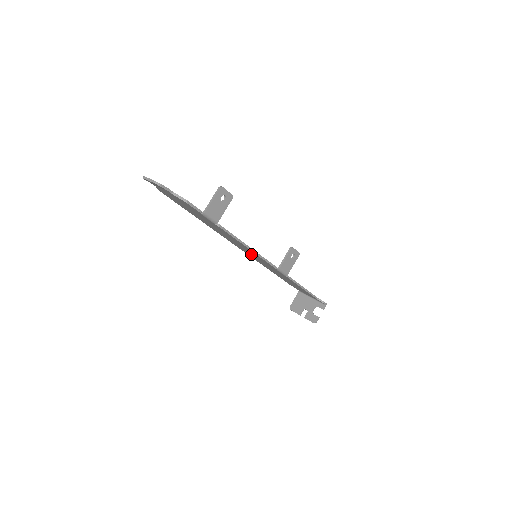
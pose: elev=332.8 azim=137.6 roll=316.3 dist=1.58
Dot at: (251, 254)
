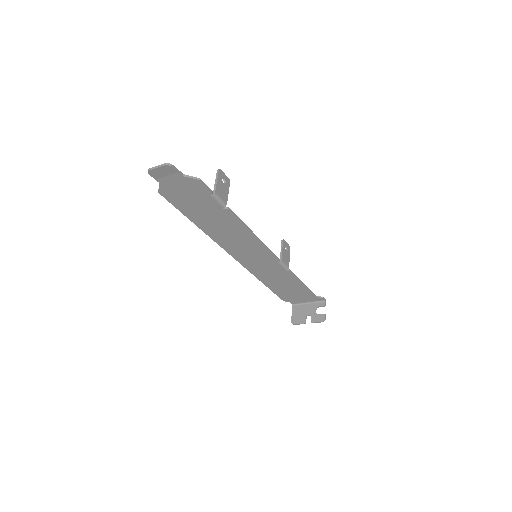
Dot at: (251, 256)
